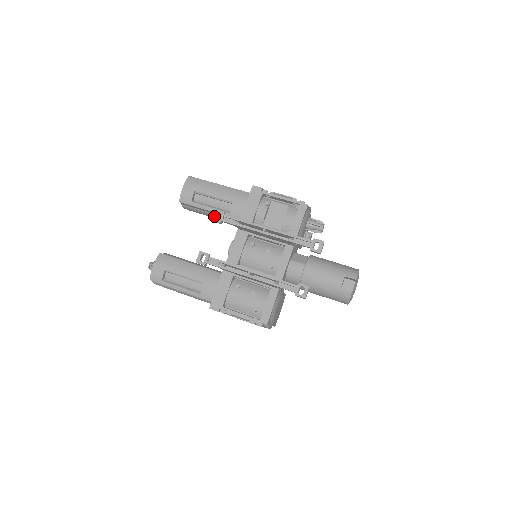
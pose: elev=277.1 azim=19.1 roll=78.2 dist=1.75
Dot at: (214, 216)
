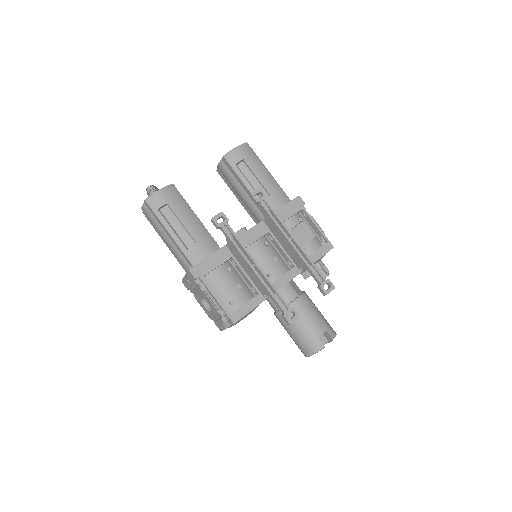
Dot at: (256, 192)
